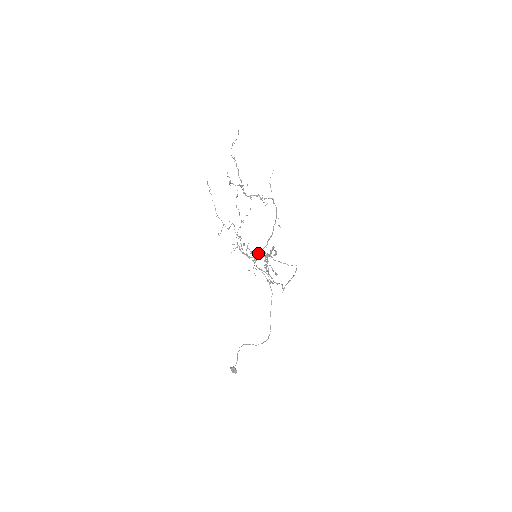
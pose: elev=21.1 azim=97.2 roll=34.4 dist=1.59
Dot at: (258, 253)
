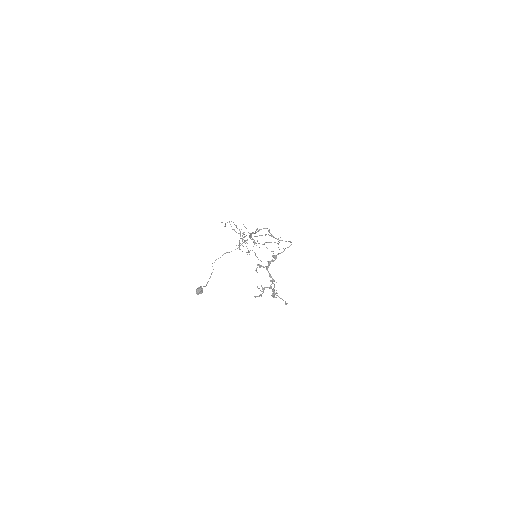
Dot at: (254, 236)
